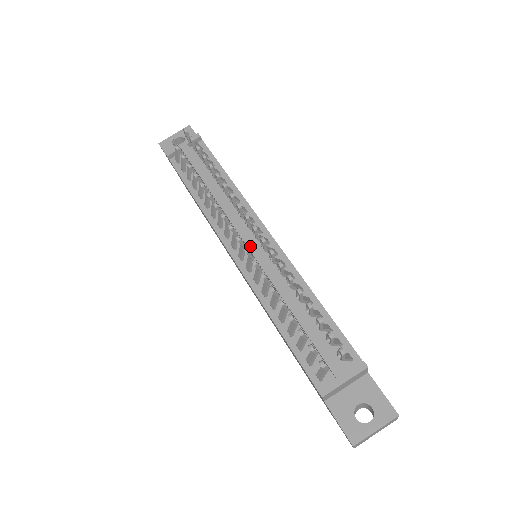
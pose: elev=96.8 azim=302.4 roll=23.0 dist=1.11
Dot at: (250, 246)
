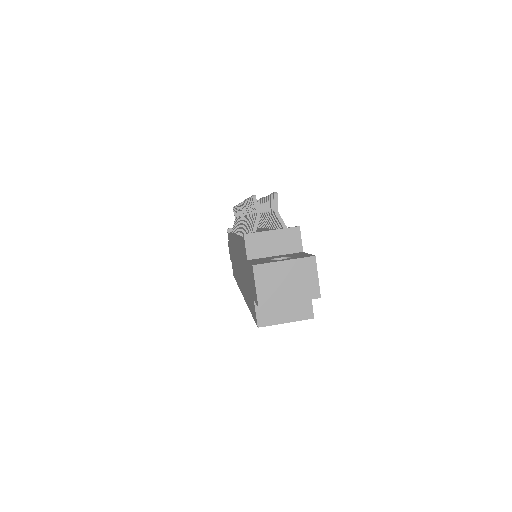
Dot at: occluded
